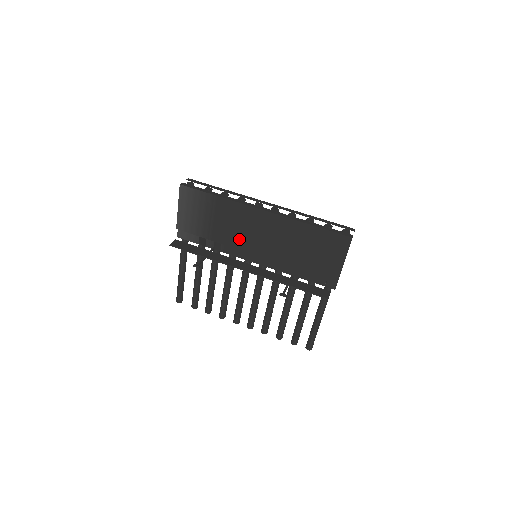
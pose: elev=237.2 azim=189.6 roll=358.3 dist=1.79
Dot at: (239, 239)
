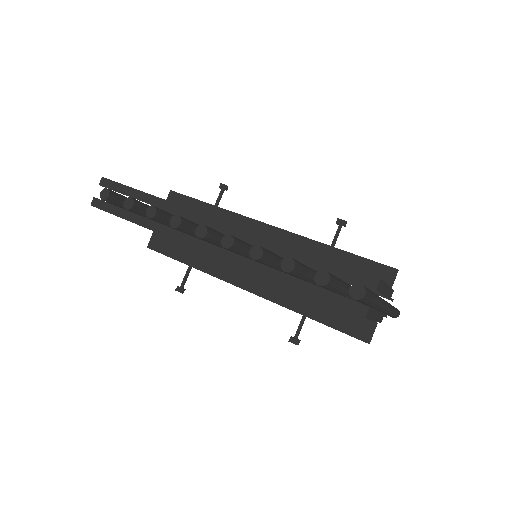
Dot at: occluded
